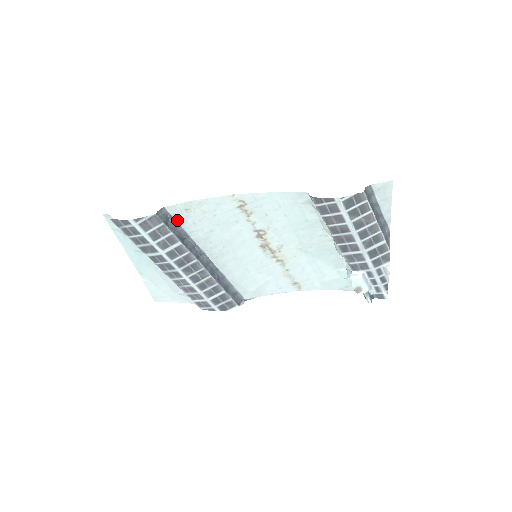
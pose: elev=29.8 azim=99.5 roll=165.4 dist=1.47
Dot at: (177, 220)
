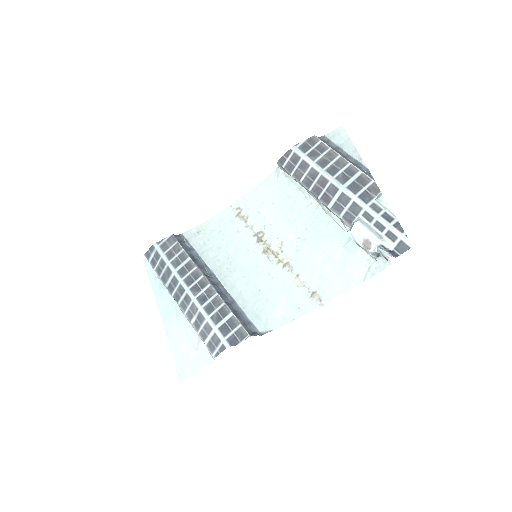
Dot at: (191, 243)
